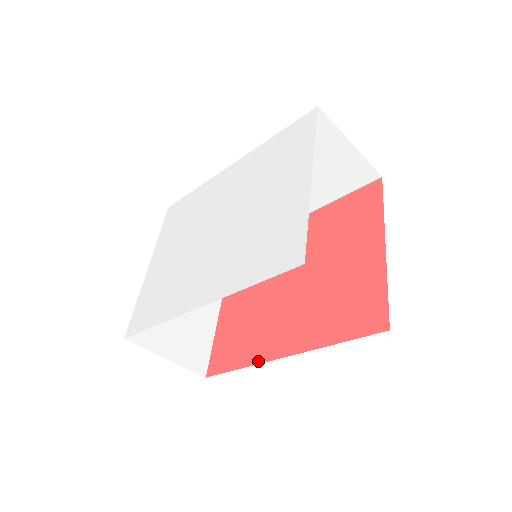
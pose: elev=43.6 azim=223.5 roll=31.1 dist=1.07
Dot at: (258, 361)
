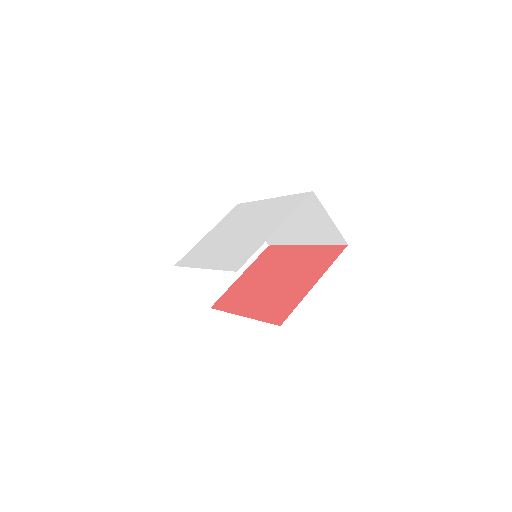
Dot at: (232, 312)
